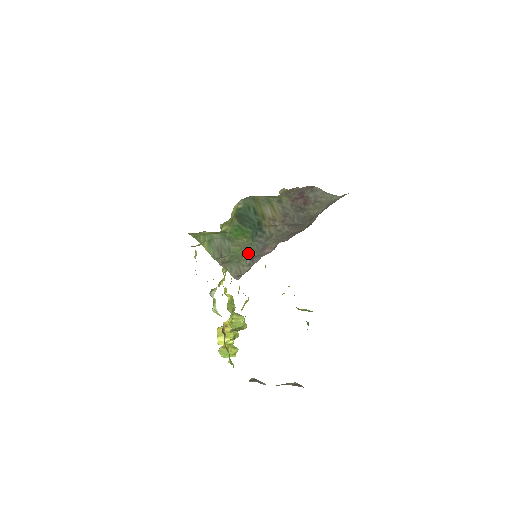
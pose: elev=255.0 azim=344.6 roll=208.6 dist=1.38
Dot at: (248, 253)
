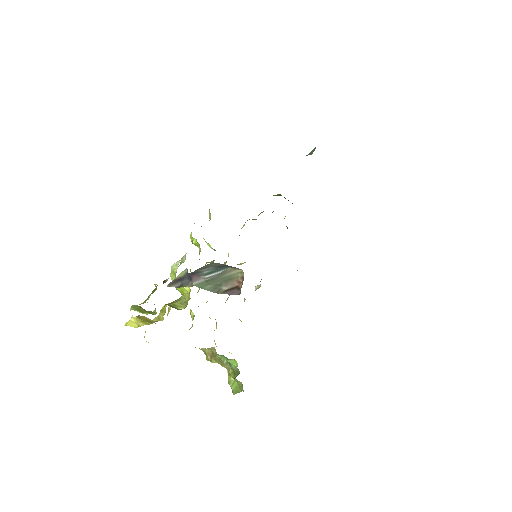
Dot at: occluded
